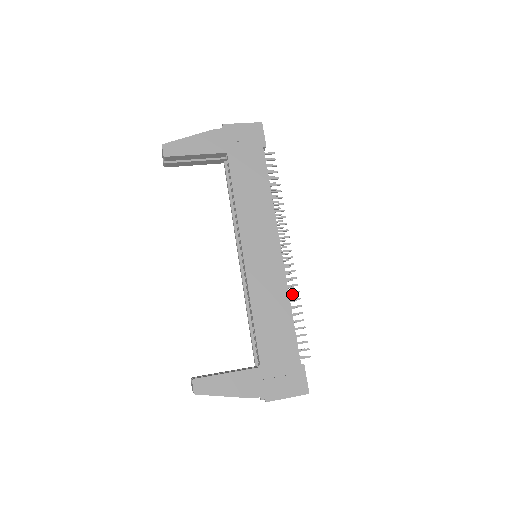
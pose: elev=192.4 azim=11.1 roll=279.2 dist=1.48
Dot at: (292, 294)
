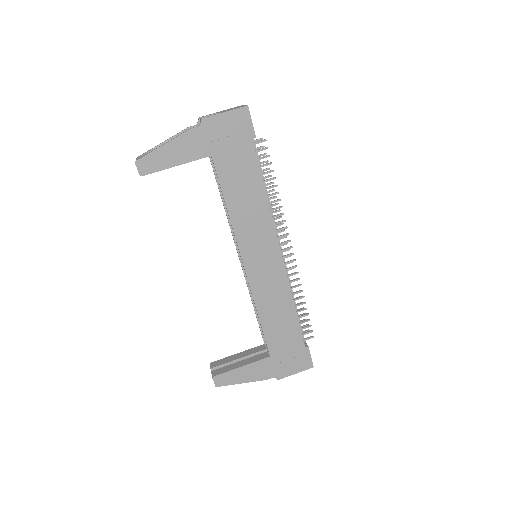
Dot at: occluded
